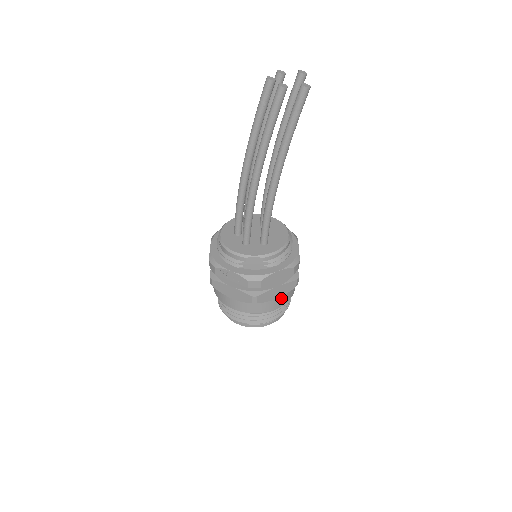
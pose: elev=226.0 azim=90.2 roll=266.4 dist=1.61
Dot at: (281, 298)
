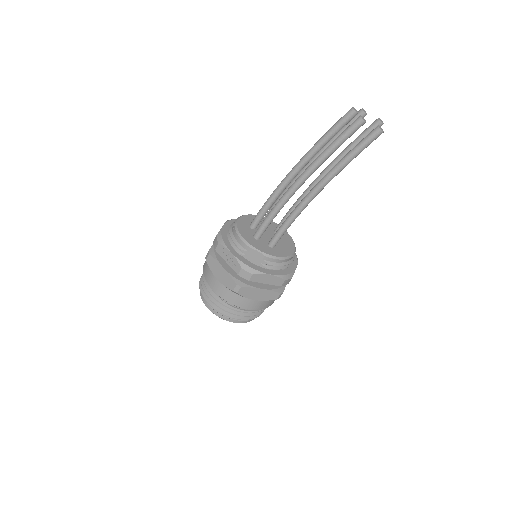
Dot at: (259, 302)
